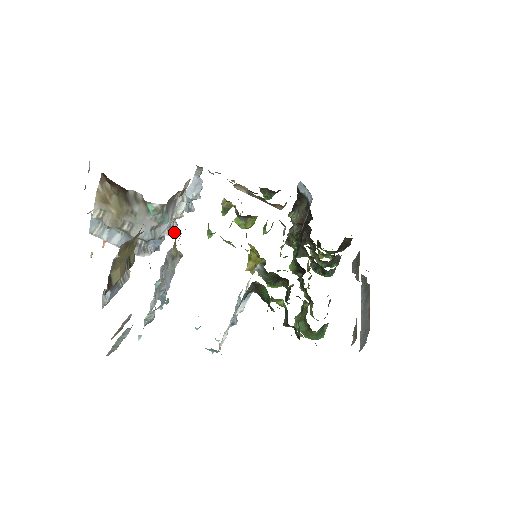
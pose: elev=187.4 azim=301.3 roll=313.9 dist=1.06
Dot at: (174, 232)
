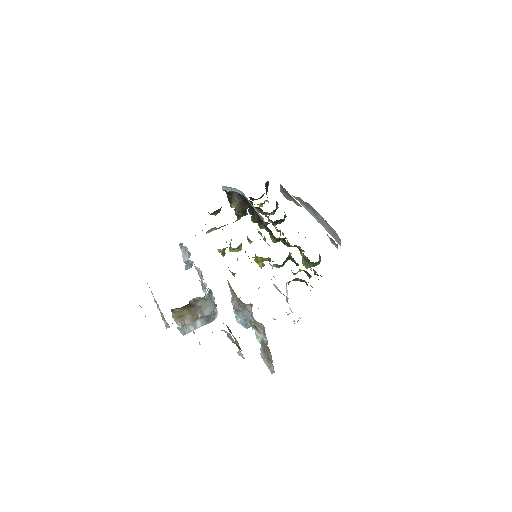
Dot at: occluded
